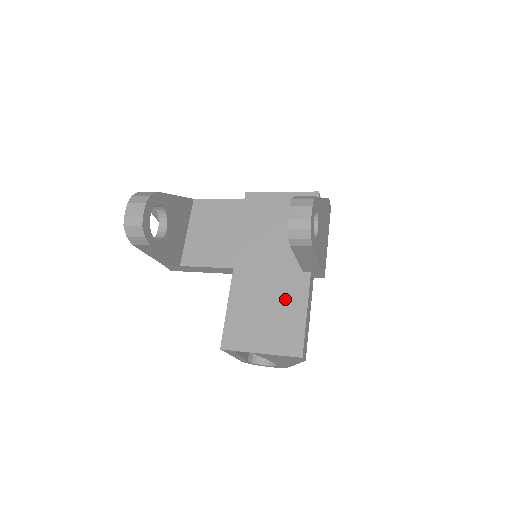
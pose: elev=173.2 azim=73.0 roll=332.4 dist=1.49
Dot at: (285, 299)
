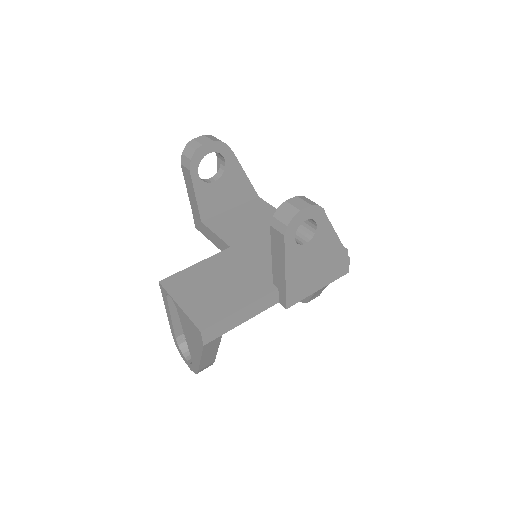
Dot at: (239, 289)
